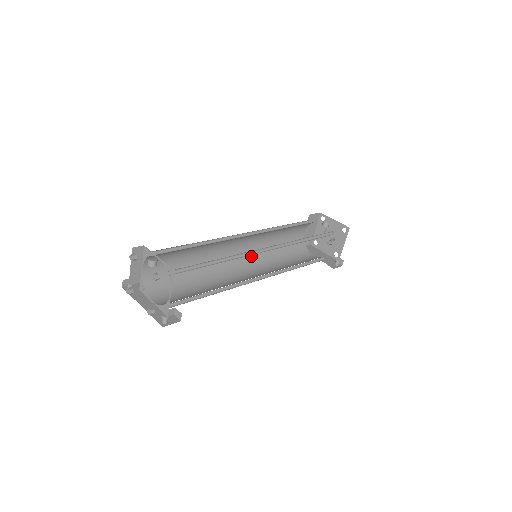
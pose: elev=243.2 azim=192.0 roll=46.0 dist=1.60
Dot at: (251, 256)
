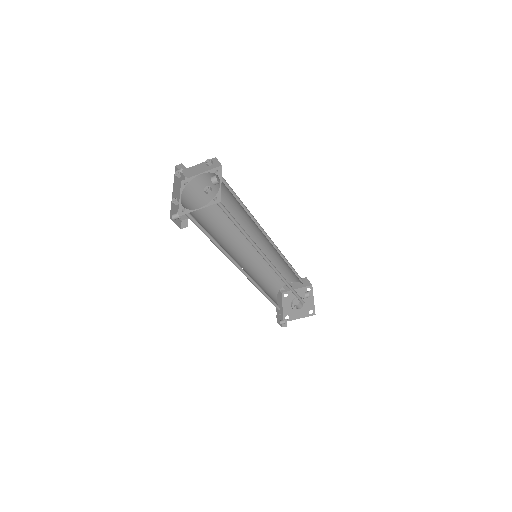
Dot at: (251, 252)
